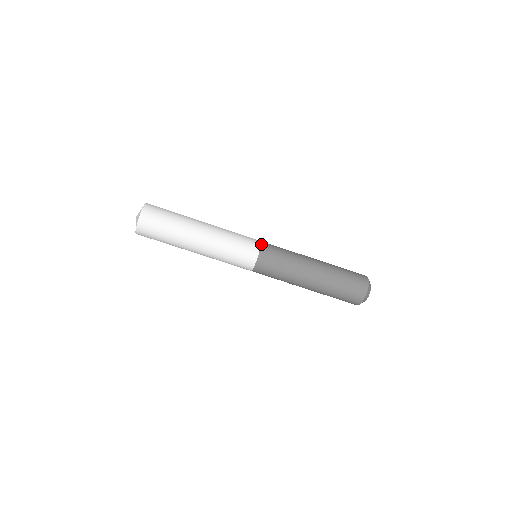
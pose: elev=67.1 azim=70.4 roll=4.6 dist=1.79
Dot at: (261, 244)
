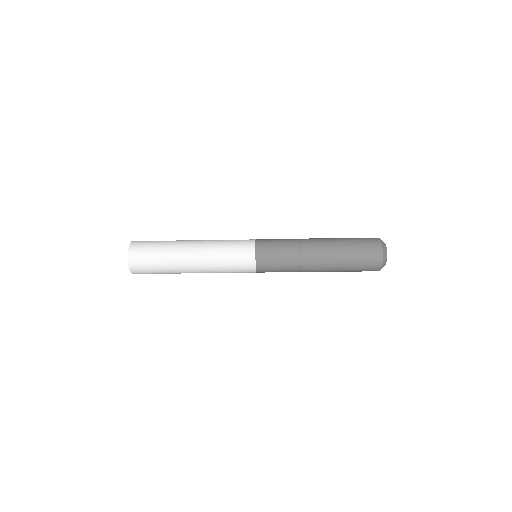
Dot at: (255, 264)
